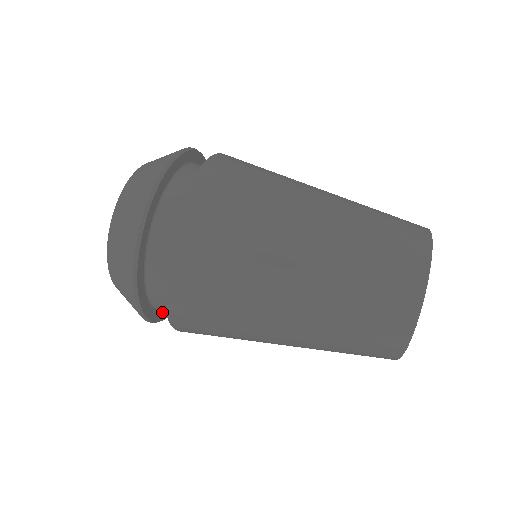
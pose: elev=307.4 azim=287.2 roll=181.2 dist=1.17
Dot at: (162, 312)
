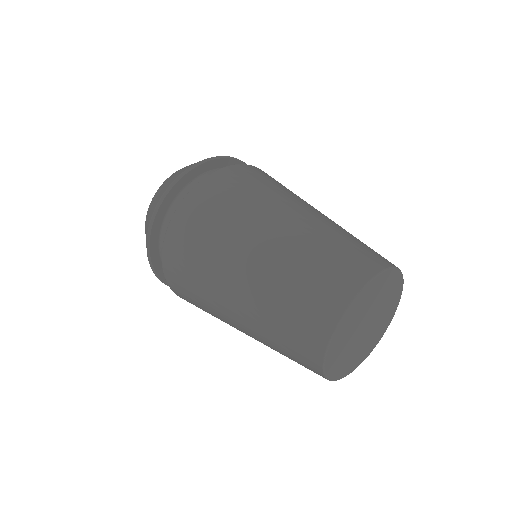
Dot at: (158, 254)
